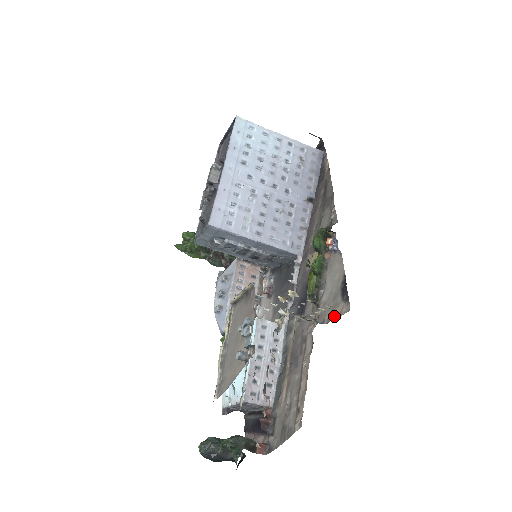
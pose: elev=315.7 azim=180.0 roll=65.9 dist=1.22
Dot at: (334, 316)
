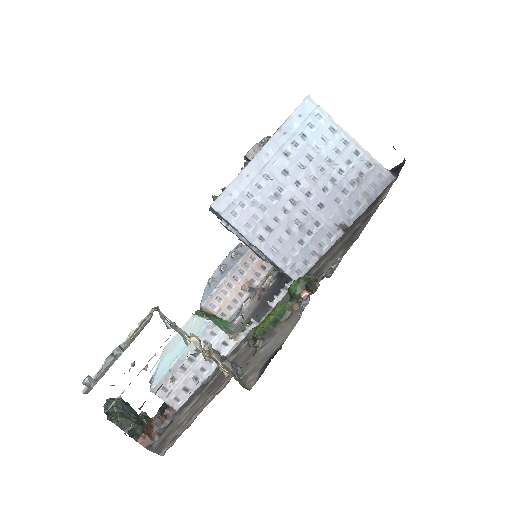
Dot at: (246, 379)
